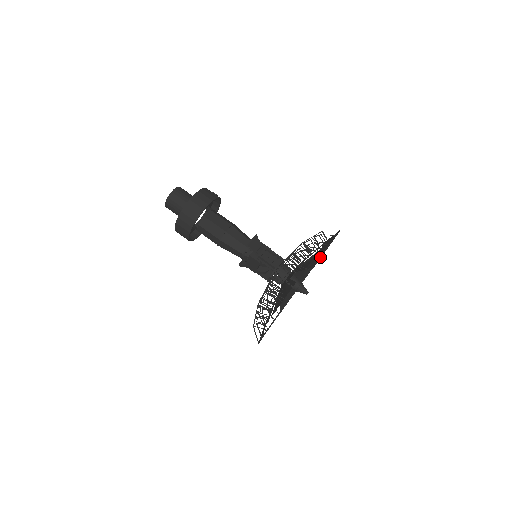
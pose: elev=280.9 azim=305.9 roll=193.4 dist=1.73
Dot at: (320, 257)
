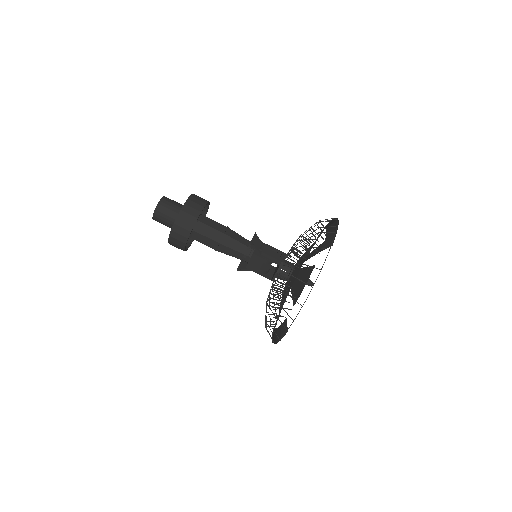
Dot at: (334, 236)
